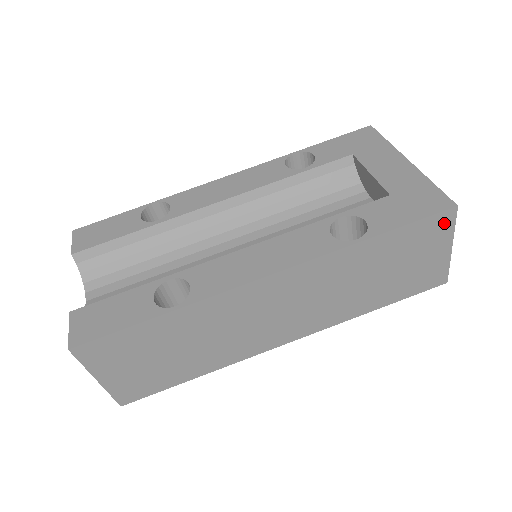
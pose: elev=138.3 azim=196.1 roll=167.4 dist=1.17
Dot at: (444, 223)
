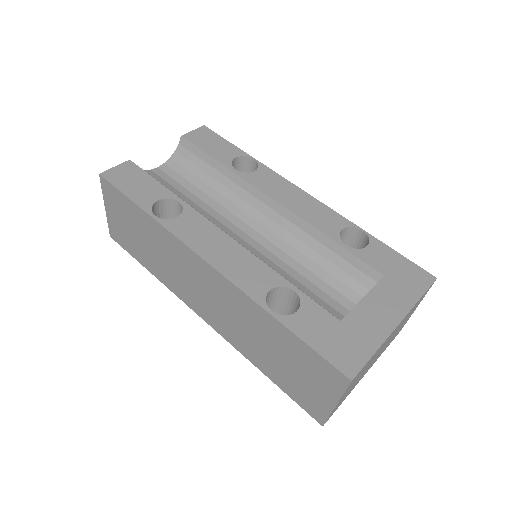
Dot at: (336, 380)
